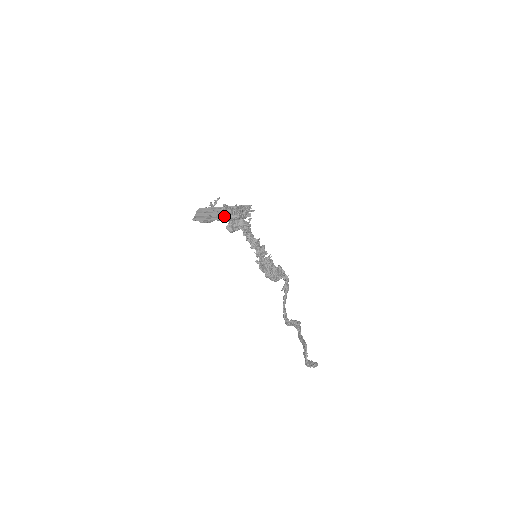
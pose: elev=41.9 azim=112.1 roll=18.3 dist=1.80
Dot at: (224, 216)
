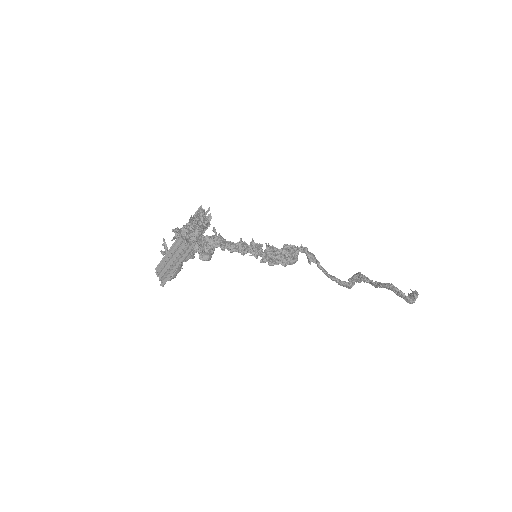
Dot at: (186, 242)
